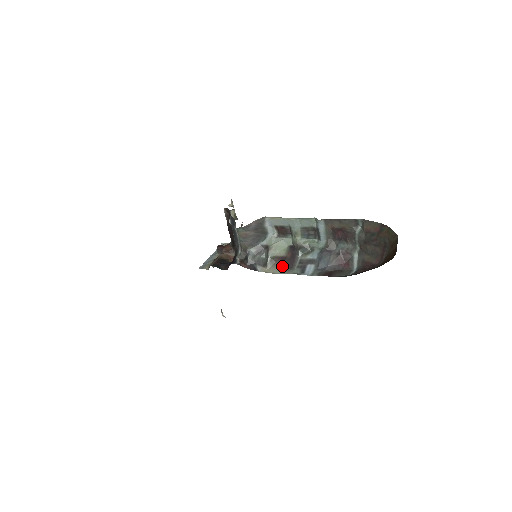
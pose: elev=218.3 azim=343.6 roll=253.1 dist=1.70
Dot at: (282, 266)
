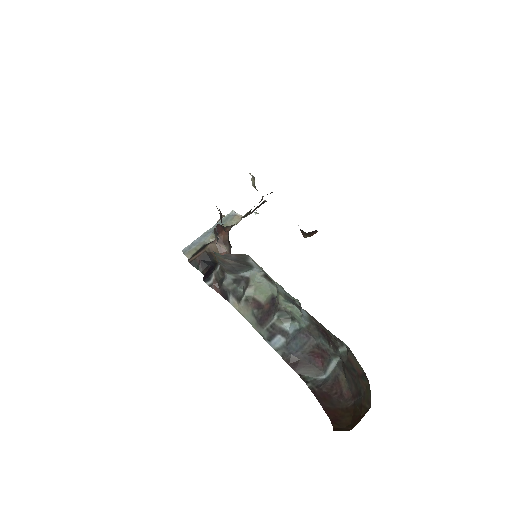
Dot at: (254, 315)
